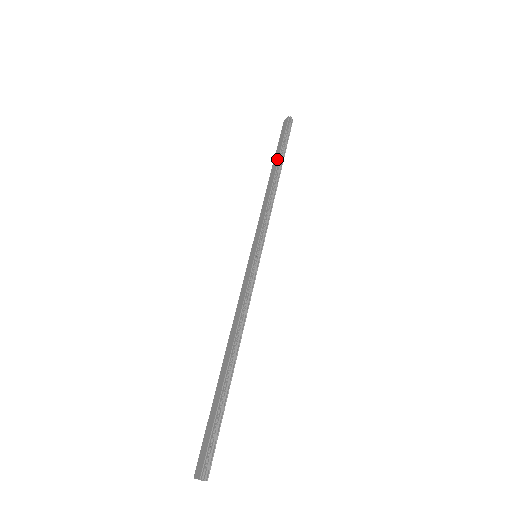
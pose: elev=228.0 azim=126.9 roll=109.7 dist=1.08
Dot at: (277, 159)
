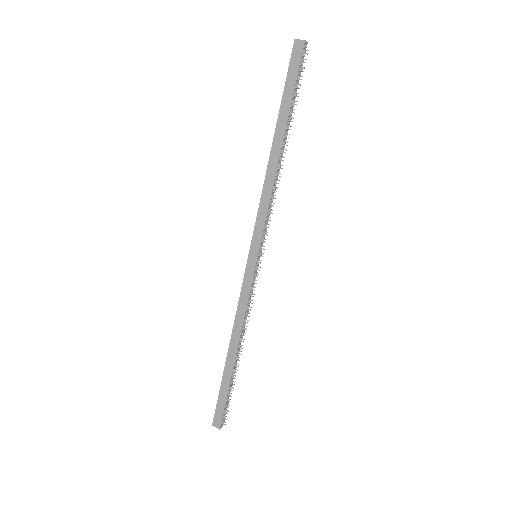
Dot at: (284, 124)
